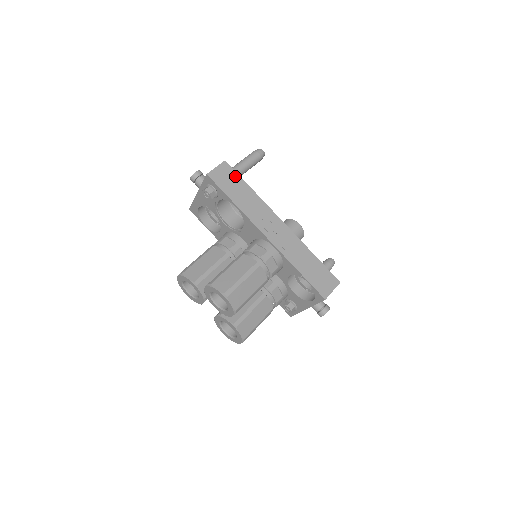
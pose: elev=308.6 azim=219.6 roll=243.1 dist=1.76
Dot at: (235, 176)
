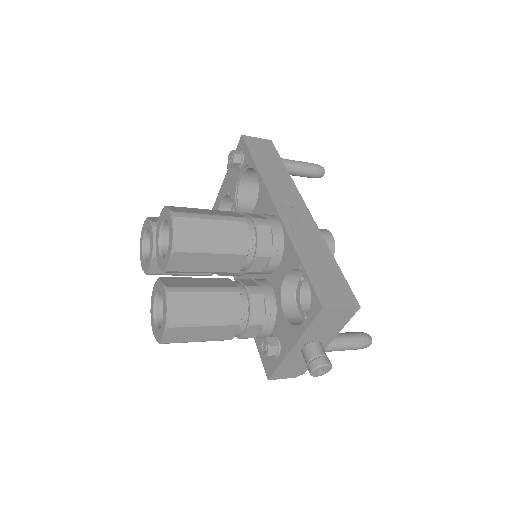
Dot at: (274, 153)
